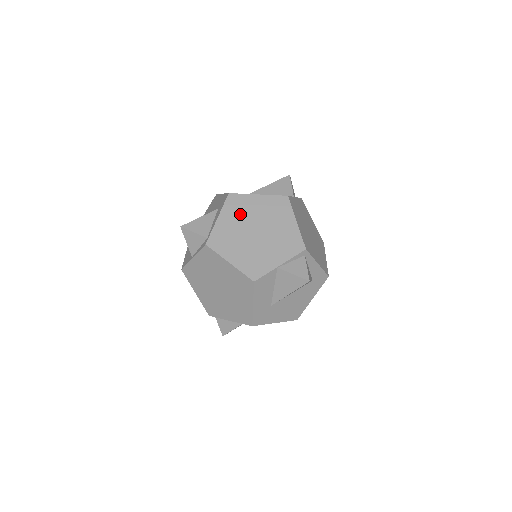
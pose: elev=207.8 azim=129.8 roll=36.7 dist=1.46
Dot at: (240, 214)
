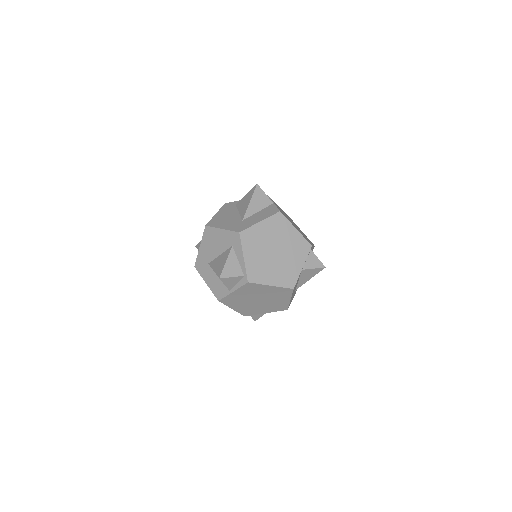
Dot at: (257, 245)
